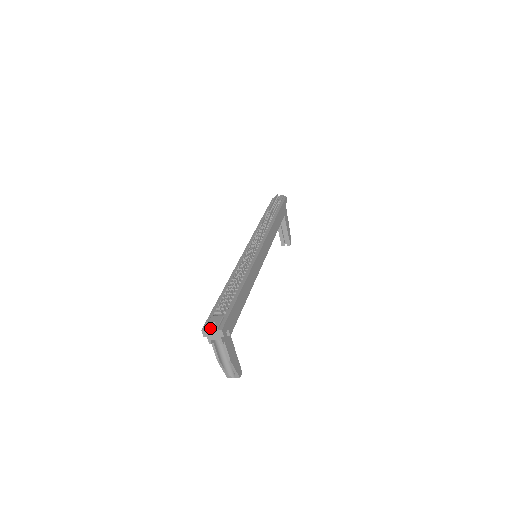
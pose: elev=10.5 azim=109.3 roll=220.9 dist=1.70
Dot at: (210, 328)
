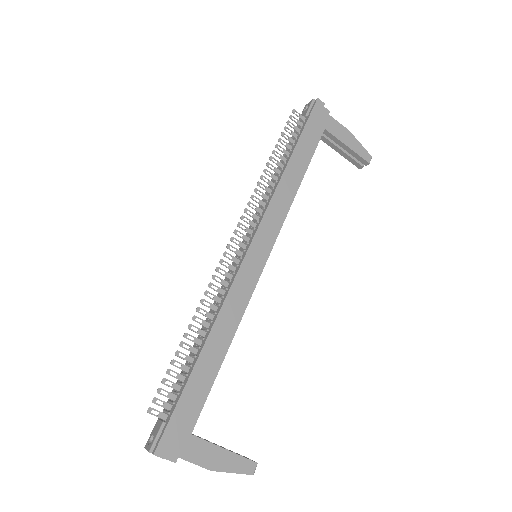
Dot at: (146, 449)
